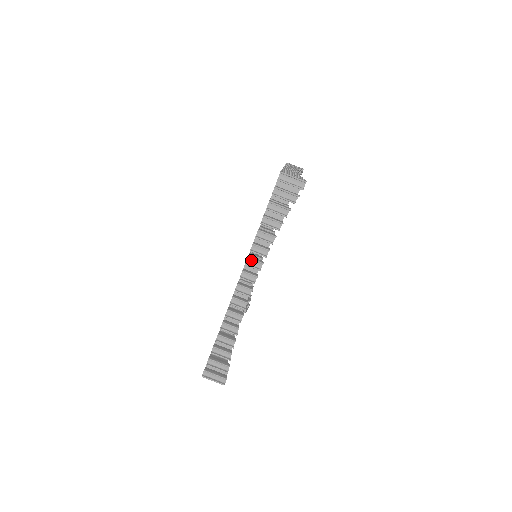
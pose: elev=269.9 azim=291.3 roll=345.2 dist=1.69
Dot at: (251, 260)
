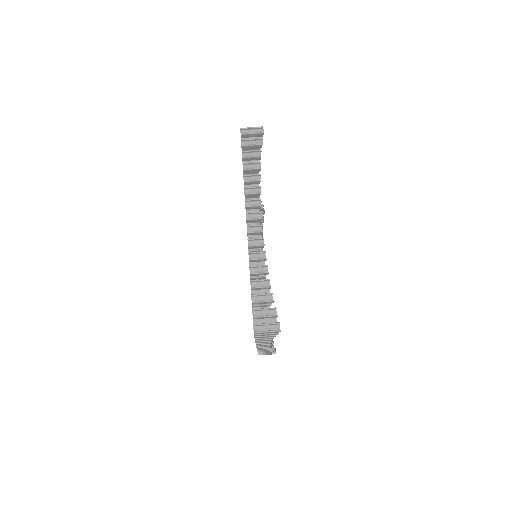
Dot at: (249, 202)
